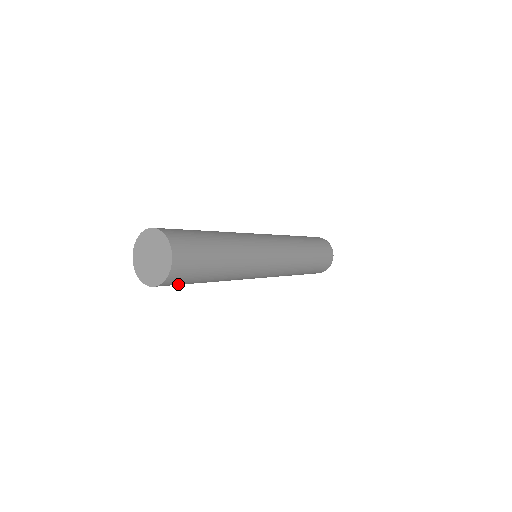
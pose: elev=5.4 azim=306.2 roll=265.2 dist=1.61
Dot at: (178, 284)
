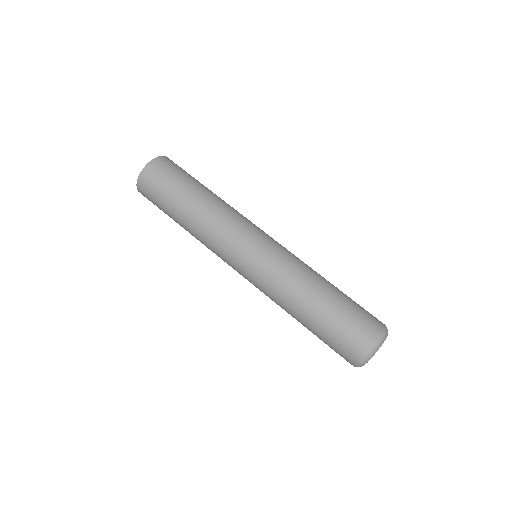
Dot at: (153, 202)
